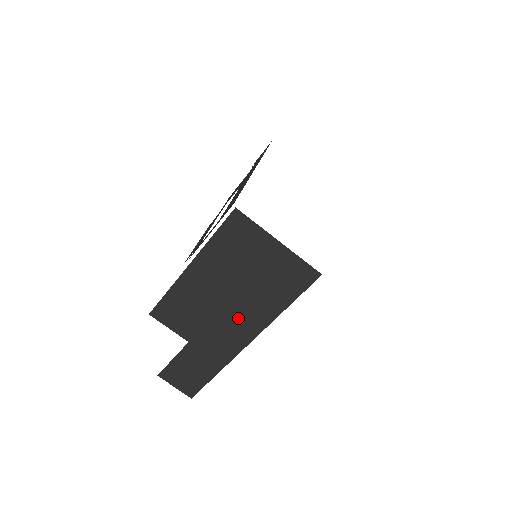
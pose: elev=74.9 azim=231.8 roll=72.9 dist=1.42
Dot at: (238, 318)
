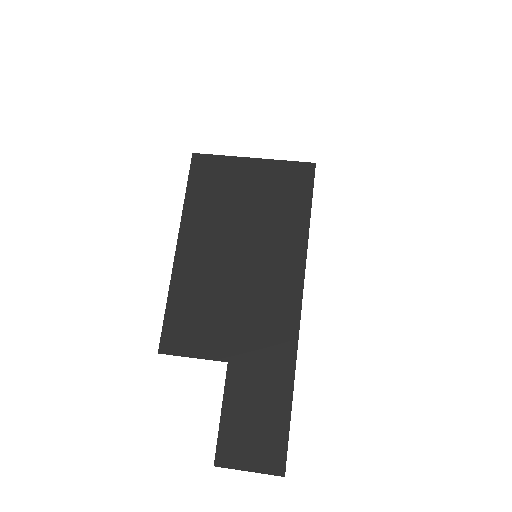
Dot at: (267, 278)
